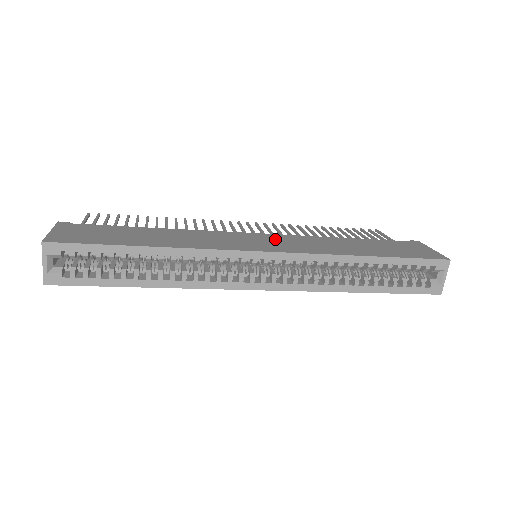
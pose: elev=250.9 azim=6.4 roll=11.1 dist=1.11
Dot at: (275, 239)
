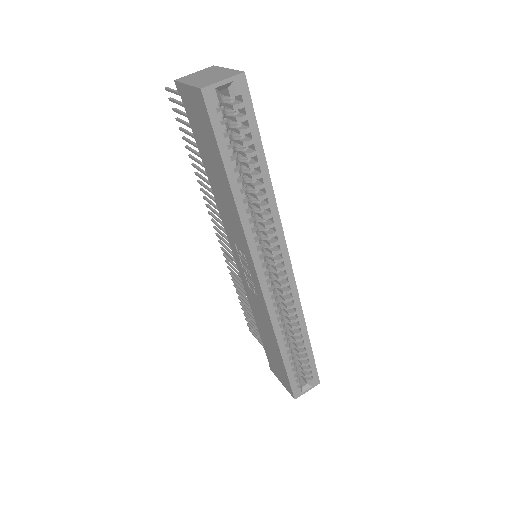
Dot at: occluded
